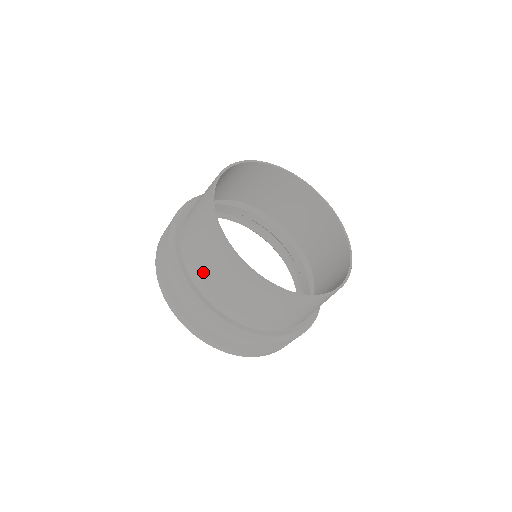
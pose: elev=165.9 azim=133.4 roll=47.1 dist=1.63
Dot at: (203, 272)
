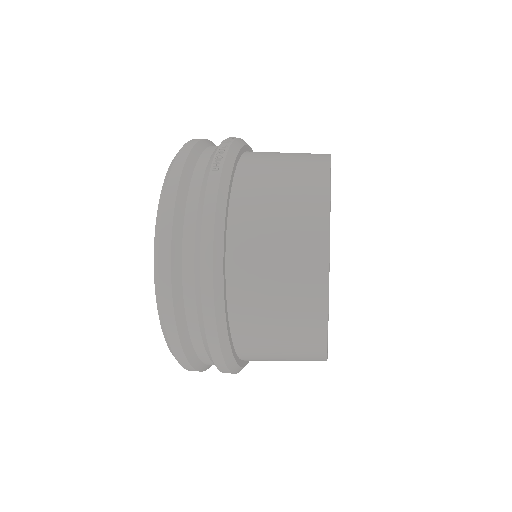
Dot at: (259, 336)
